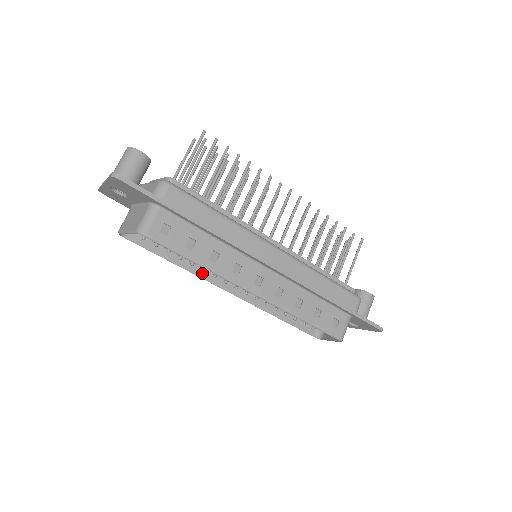
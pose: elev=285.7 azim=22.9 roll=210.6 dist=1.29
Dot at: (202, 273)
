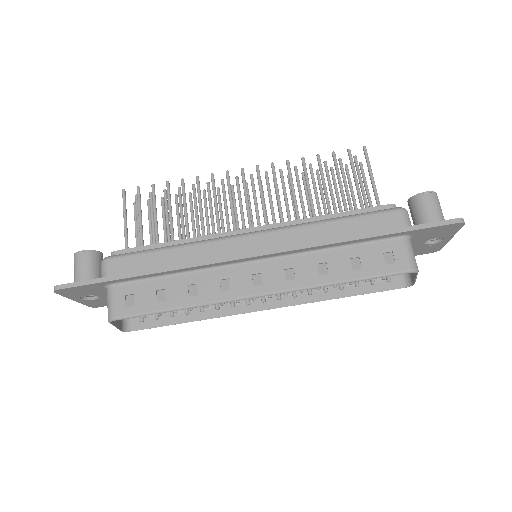
Dot at: (225, 311)
